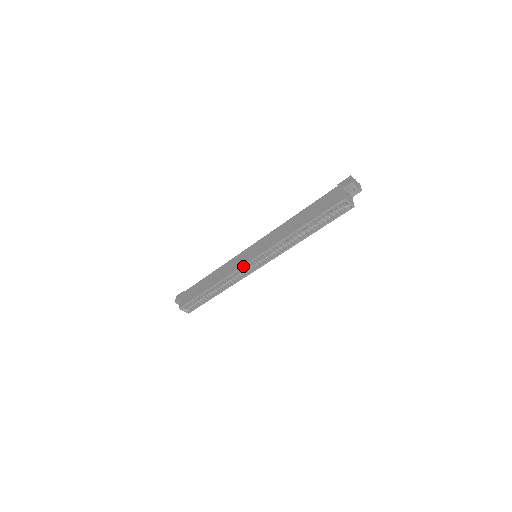
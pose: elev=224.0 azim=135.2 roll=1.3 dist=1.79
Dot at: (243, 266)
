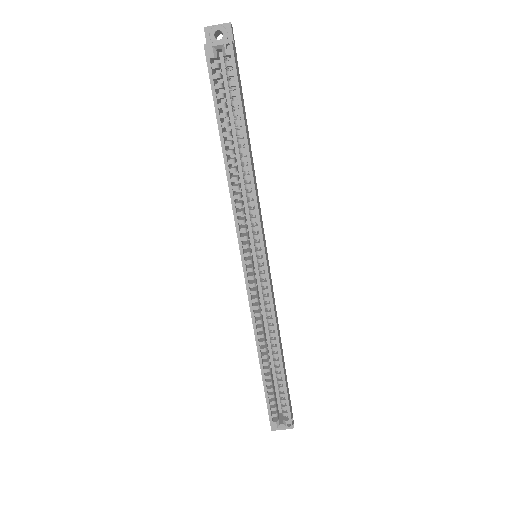
Dot at: (246, 282)
